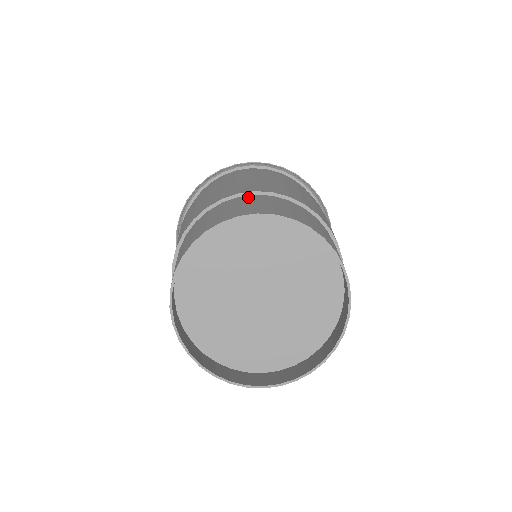
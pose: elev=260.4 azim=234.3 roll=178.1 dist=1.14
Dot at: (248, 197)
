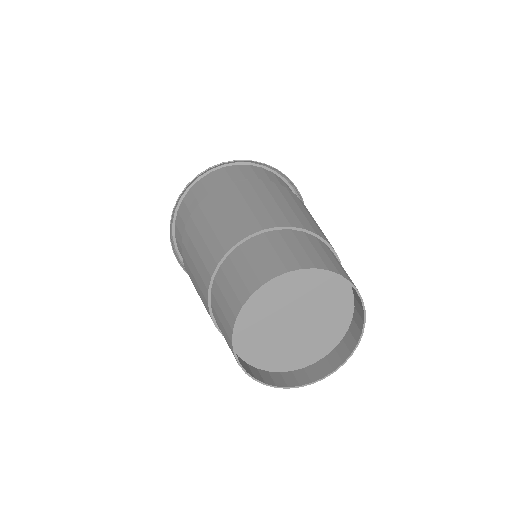
Dot at: (227, 264)
